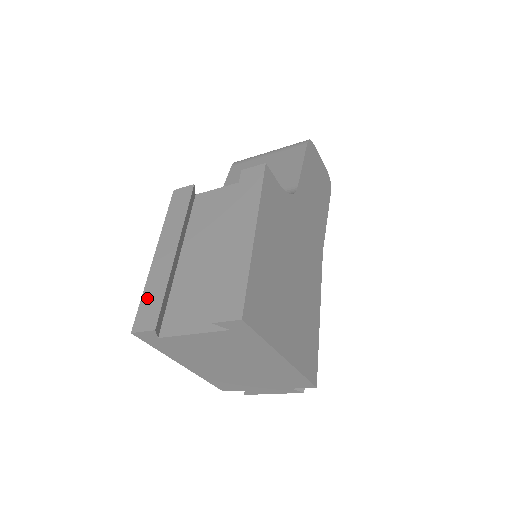
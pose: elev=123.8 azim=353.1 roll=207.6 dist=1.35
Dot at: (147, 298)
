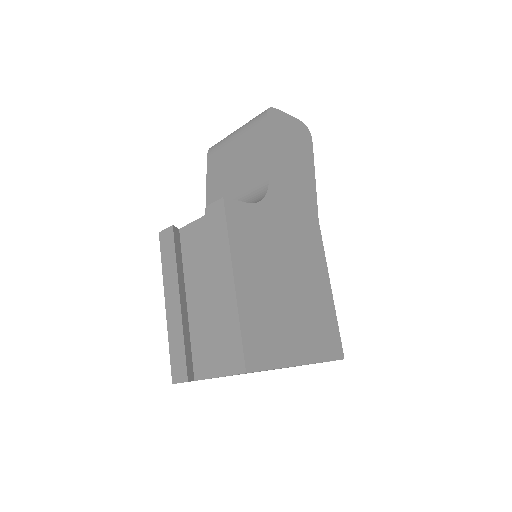
Dot at: (173, 351)
